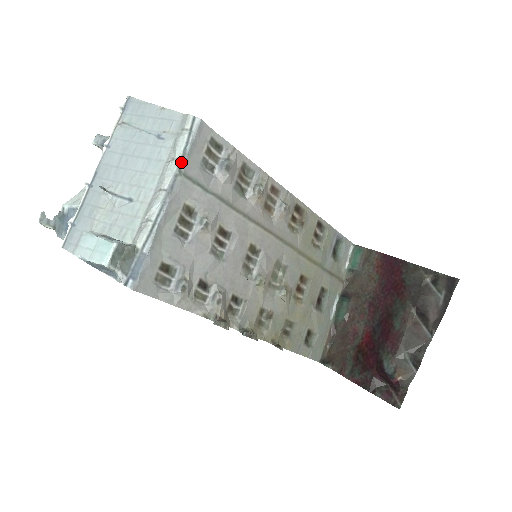
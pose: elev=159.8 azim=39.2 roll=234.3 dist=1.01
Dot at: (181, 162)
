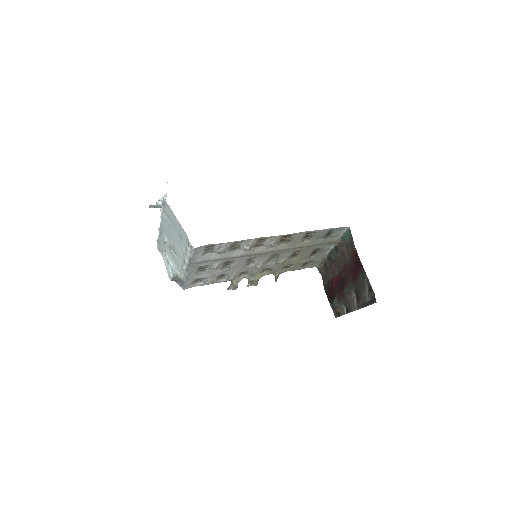
Dot at: (190, 261)
